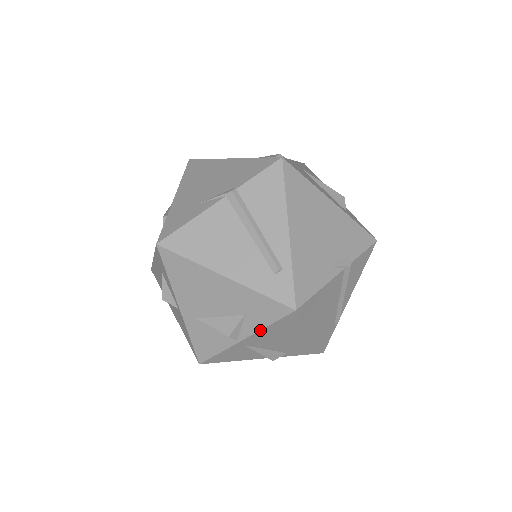
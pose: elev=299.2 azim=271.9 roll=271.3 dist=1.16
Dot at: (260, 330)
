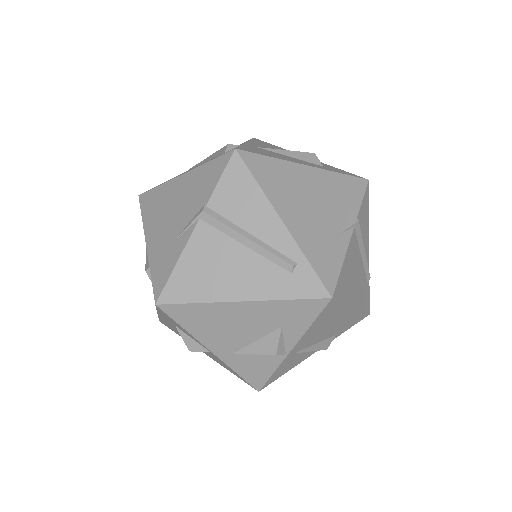
Dot at: (304, 333)
